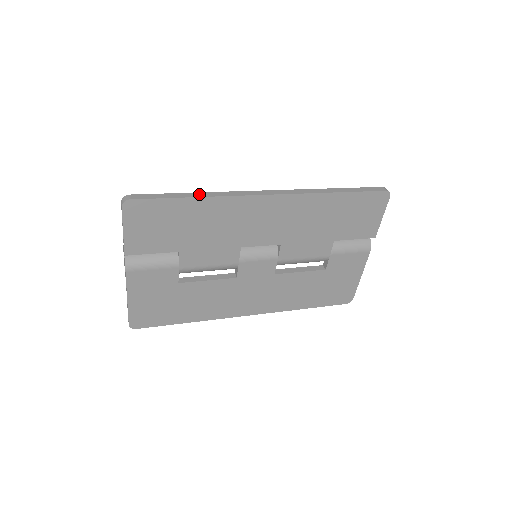
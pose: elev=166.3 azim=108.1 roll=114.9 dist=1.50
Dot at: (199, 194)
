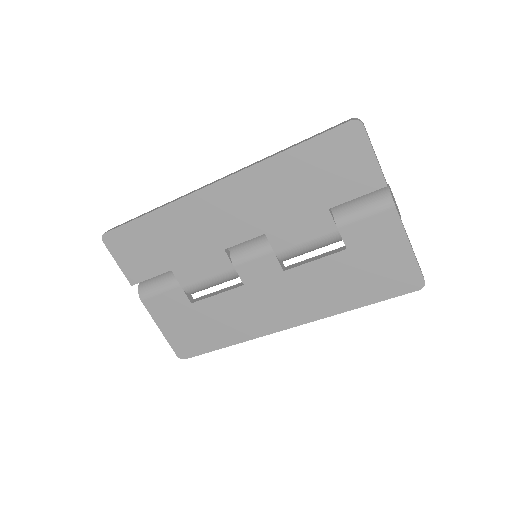
Dot at: (155, 209)
